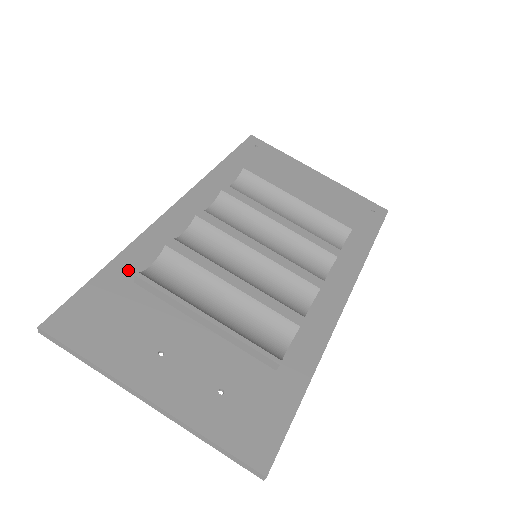
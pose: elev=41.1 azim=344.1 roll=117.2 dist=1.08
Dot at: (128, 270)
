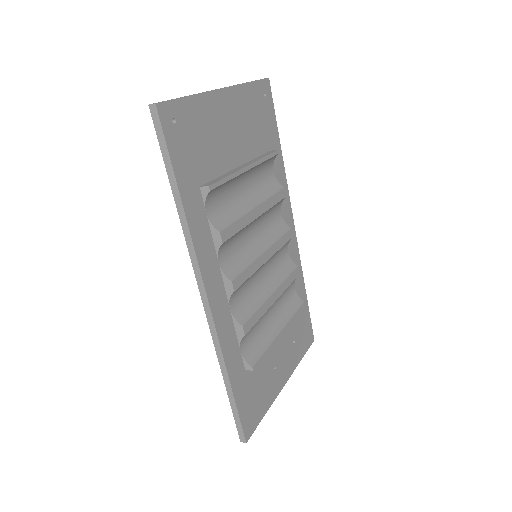
Dot at: (238, 371)
